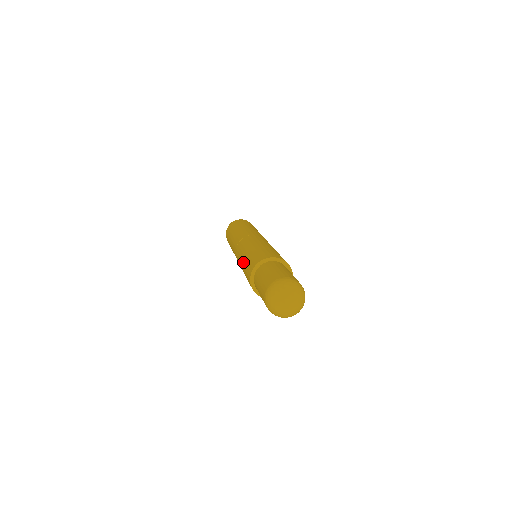
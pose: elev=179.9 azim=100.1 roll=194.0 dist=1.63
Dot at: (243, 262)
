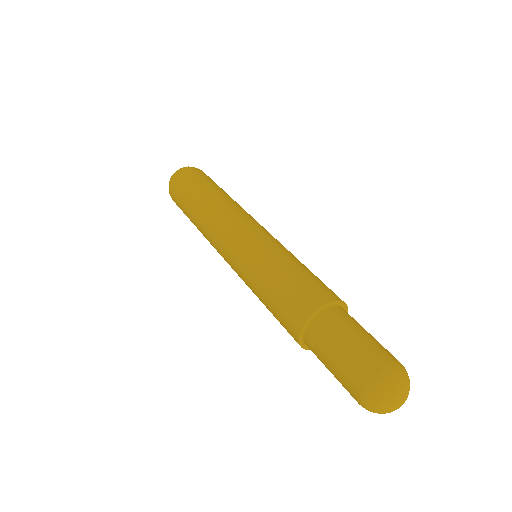
Dot at: (260, 295)
